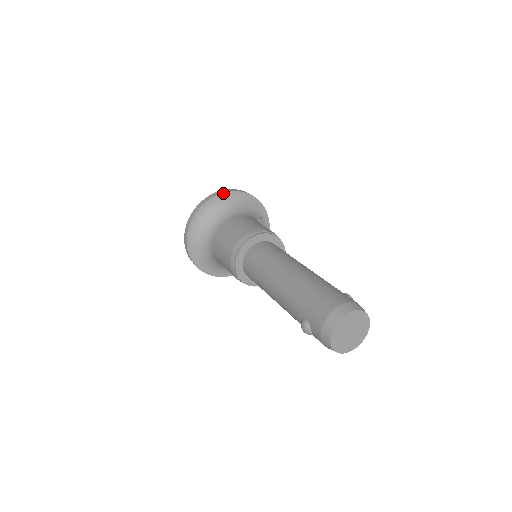
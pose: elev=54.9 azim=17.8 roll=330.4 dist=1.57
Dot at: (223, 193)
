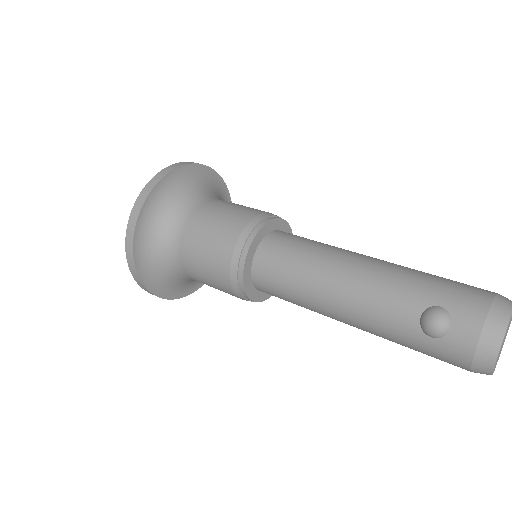
Dot at: (214, 170)
